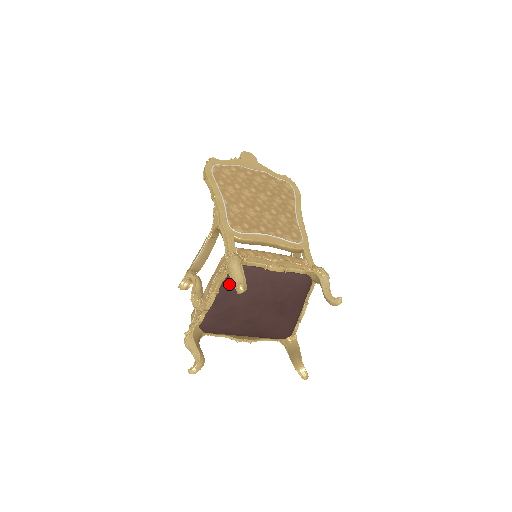
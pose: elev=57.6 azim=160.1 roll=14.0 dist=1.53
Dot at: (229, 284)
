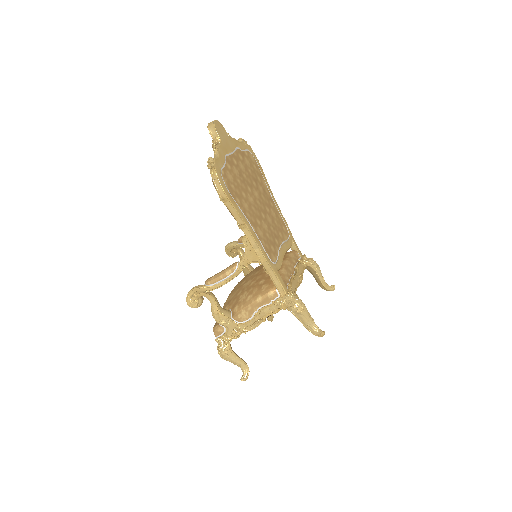
Dot at: occluded
